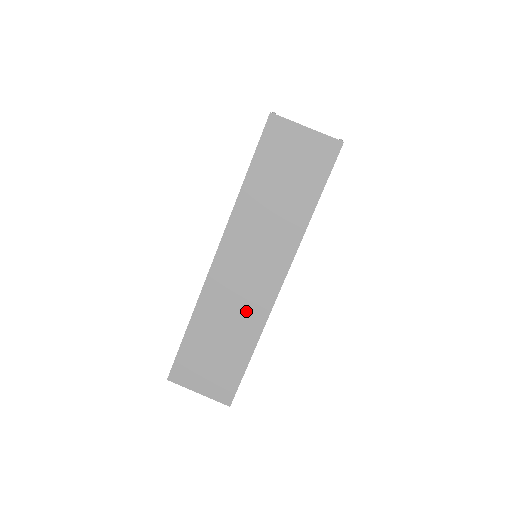
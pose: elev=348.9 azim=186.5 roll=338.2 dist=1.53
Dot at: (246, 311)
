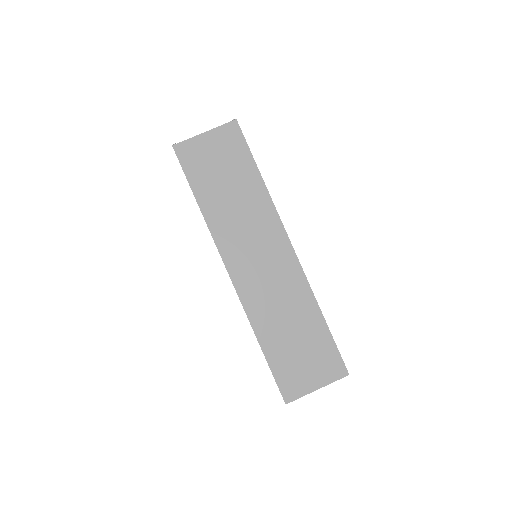
Dot at: (288, 291)
